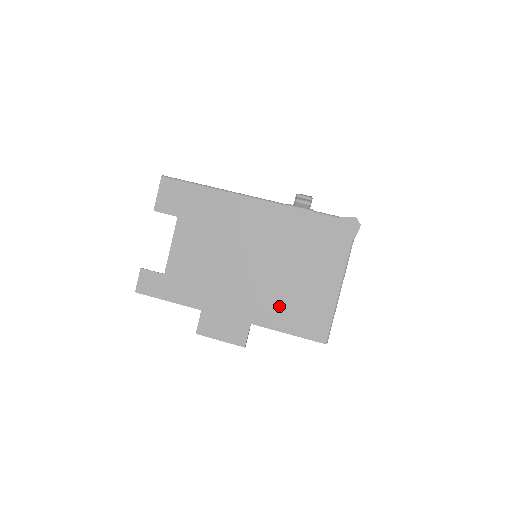
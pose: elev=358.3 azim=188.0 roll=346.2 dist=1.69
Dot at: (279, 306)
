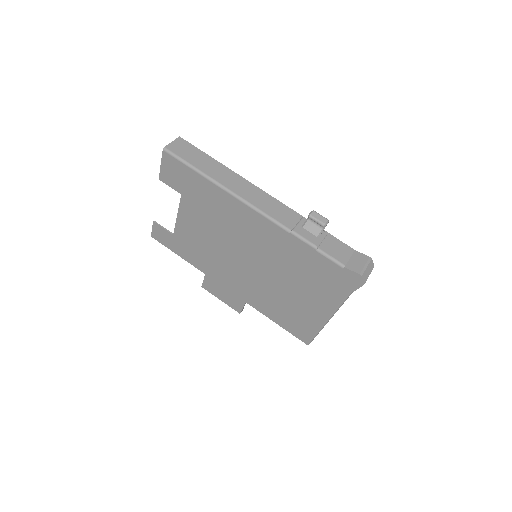
Dot at: (271, 303)
